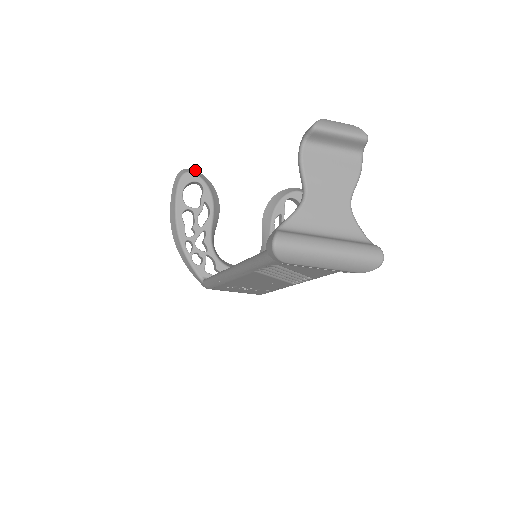
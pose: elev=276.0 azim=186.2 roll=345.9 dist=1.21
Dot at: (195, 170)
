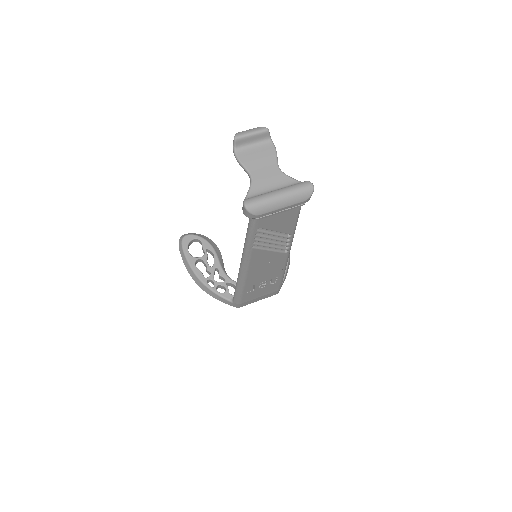
Dot at: (189, 233)
